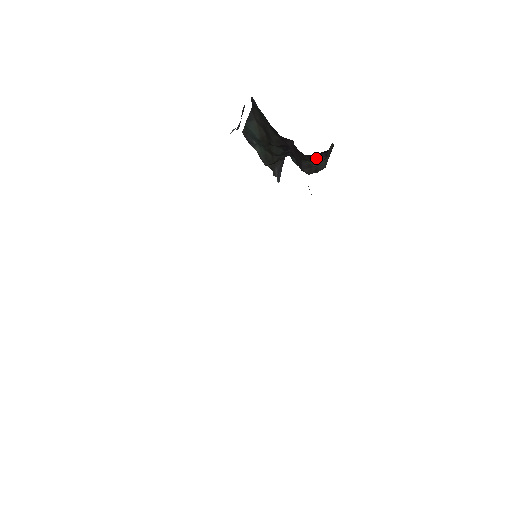
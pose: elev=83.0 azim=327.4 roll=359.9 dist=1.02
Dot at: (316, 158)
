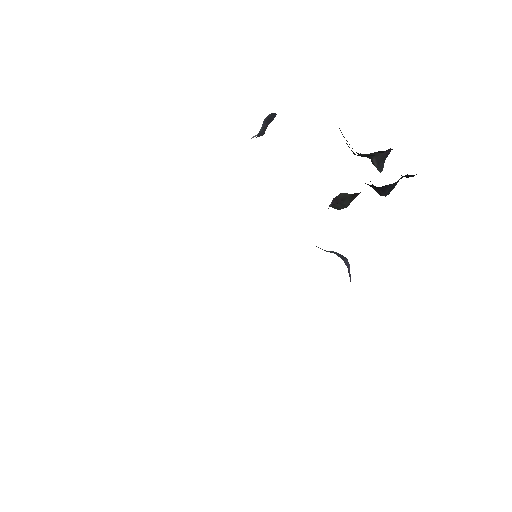
Dot at: occluded
